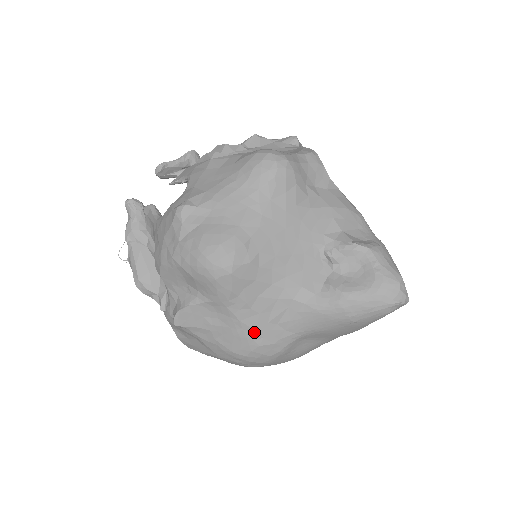
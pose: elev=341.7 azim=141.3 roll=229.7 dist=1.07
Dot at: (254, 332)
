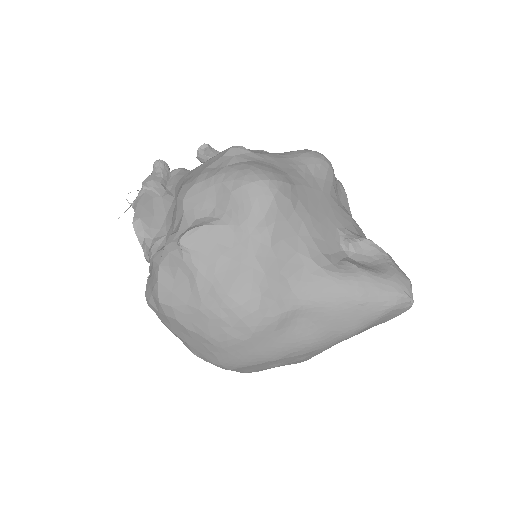
Dot at: (263, 276)
